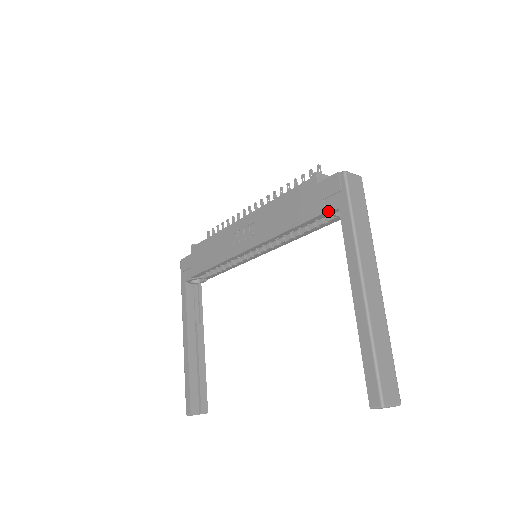
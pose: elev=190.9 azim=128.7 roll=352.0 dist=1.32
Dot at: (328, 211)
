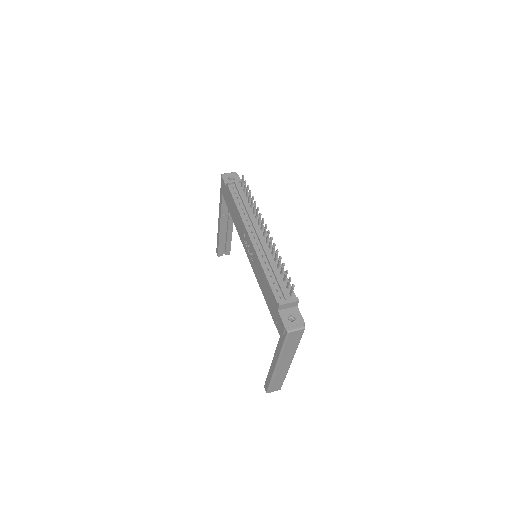
Dot at: (277, 328)
